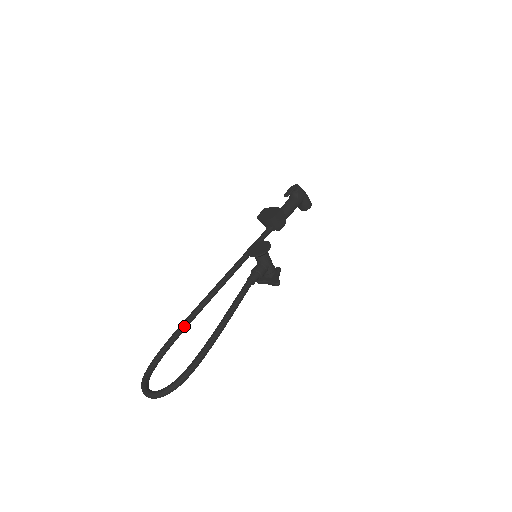
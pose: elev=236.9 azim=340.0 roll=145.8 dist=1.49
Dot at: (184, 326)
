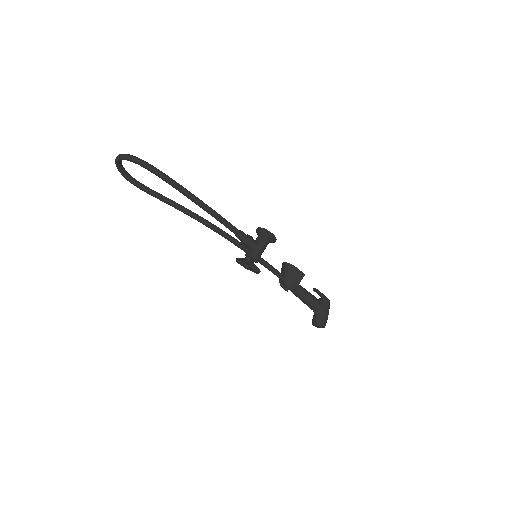
Dot at: (174, 202)
